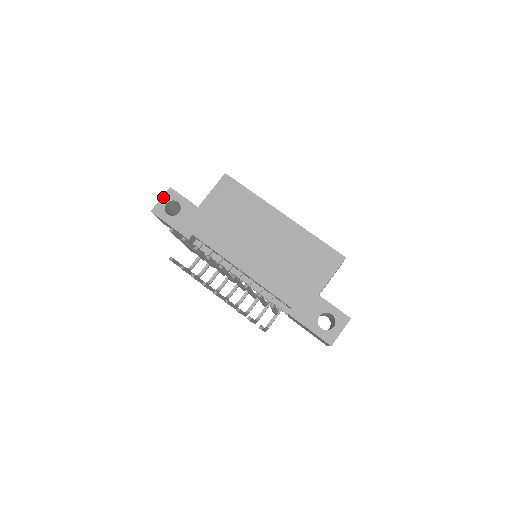
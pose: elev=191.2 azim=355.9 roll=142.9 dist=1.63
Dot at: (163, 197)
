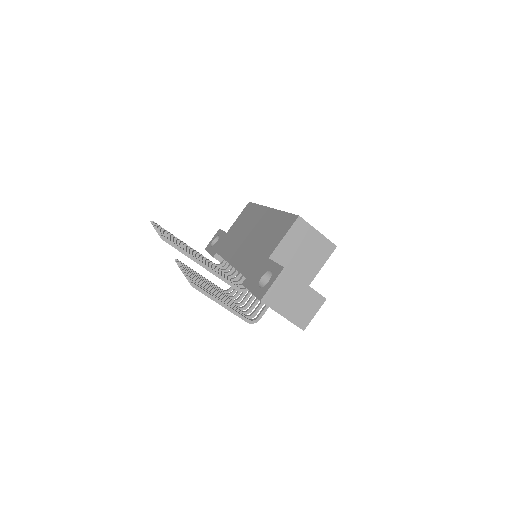
Dot at: (214, 237)
